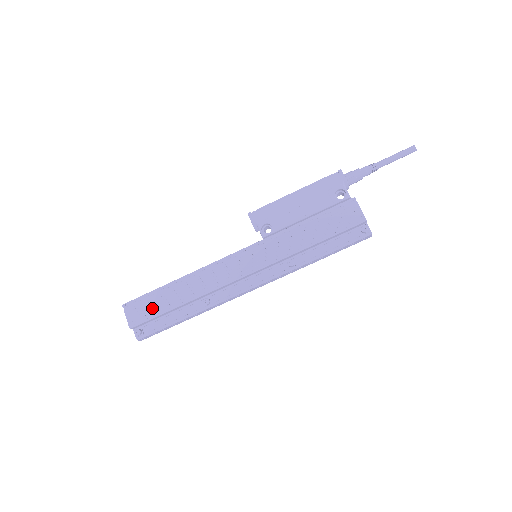
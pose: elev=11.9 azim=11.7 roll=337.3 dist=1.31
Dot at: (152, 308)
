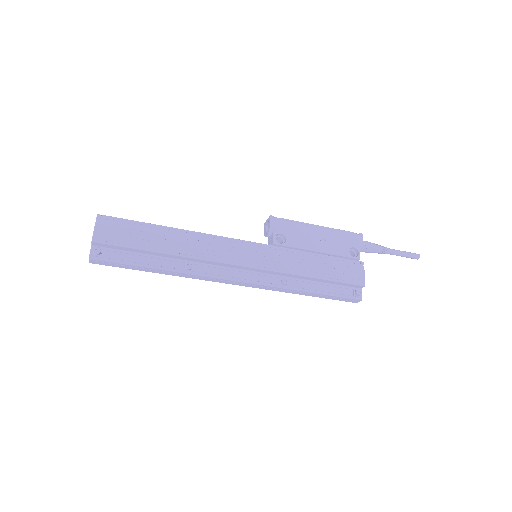
Dot at: (130, 237)
